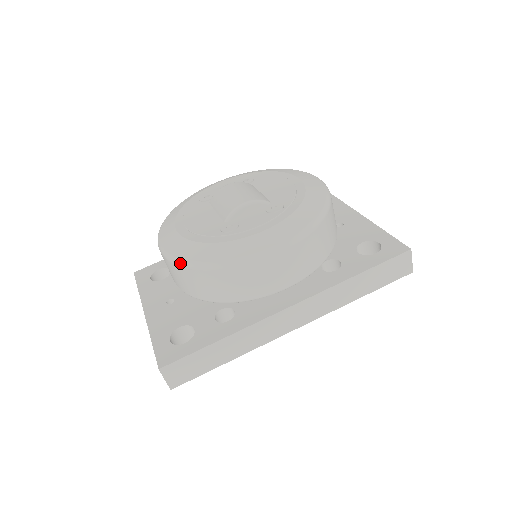
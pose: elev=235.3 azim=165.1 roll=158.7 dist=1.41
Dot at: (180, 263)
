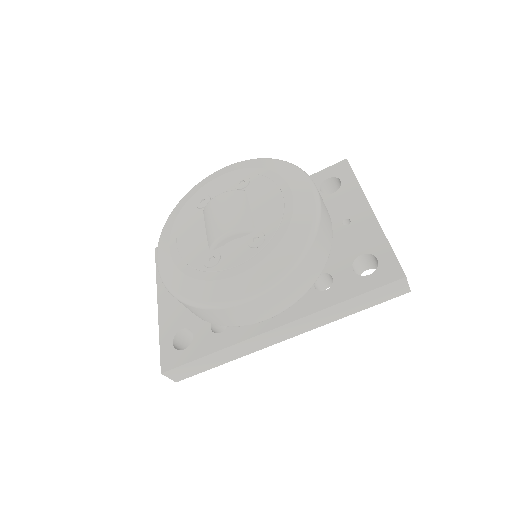
Dot at: (169, 291)
